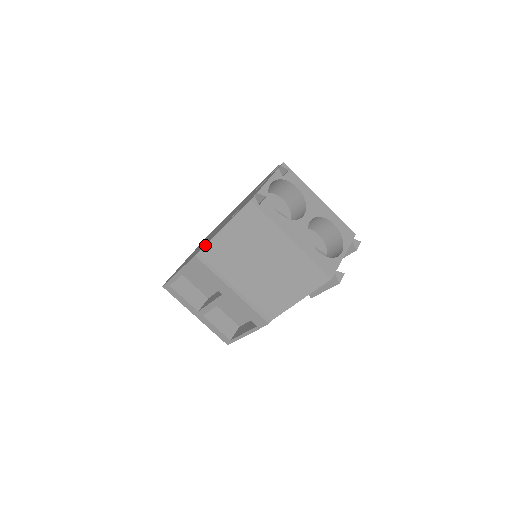
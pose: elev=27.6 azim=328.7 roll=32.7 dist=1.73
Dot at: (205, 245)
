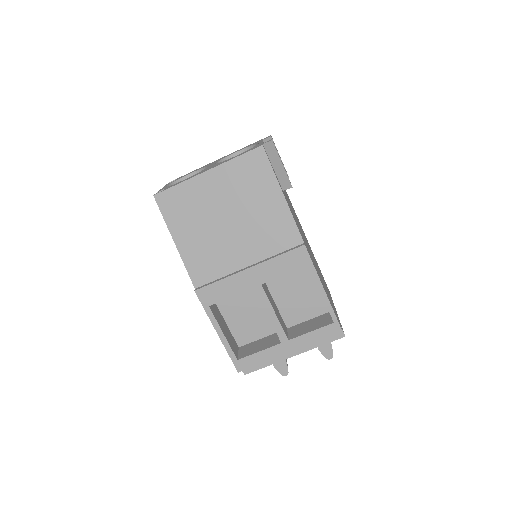
Dot at: (188, 274)
